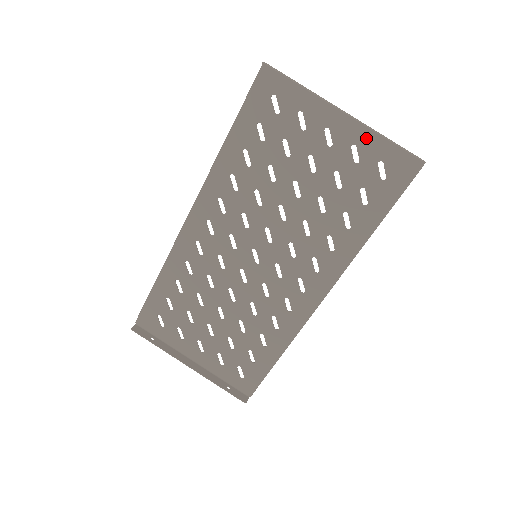
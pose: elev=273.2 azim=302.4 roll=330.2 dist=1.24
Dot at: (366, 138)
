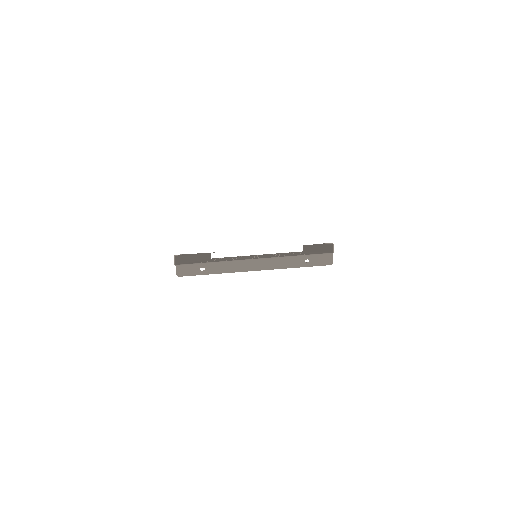
Dot at: occluded
